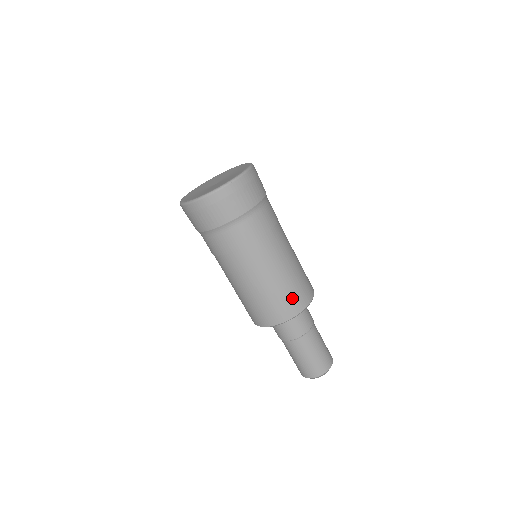
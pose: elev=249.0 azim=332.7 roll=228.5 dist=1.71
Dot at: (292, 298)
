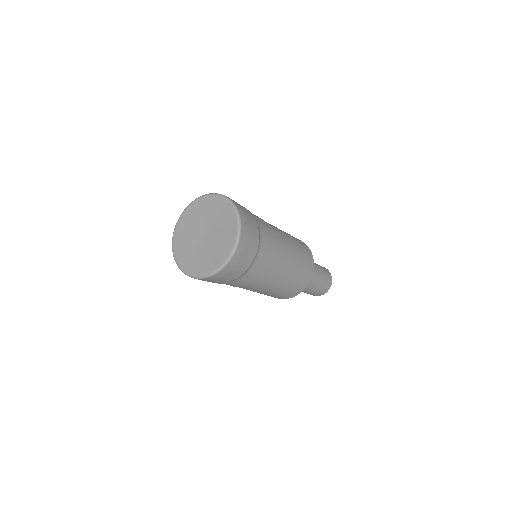
Dot at: occluded
